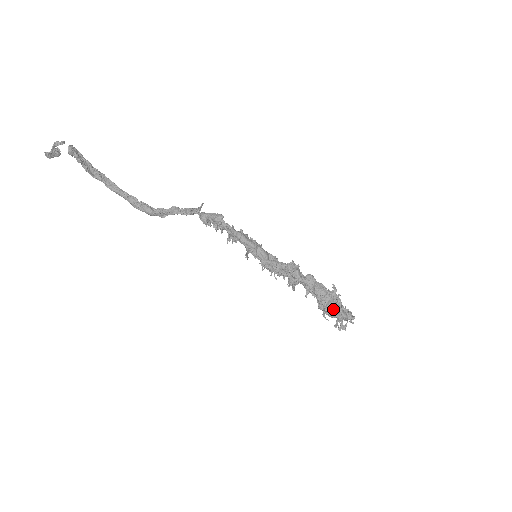
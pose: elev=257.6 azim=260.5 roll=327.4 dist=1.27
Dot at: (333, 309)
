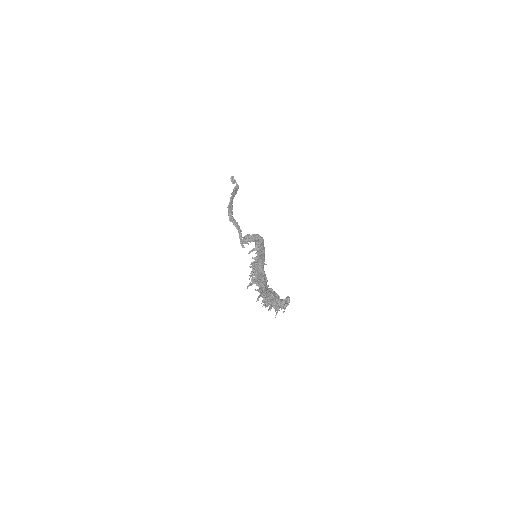
Dot at: (275, 295)
